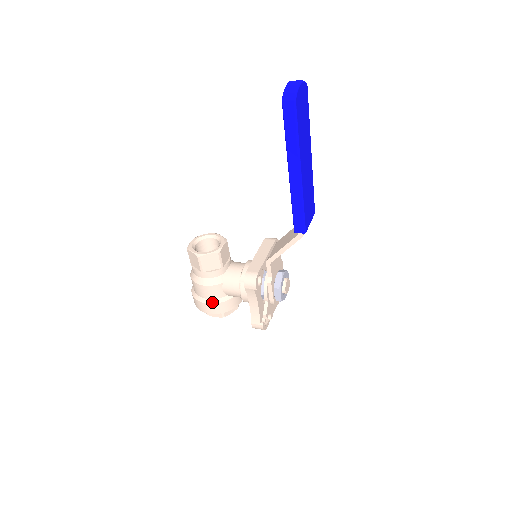
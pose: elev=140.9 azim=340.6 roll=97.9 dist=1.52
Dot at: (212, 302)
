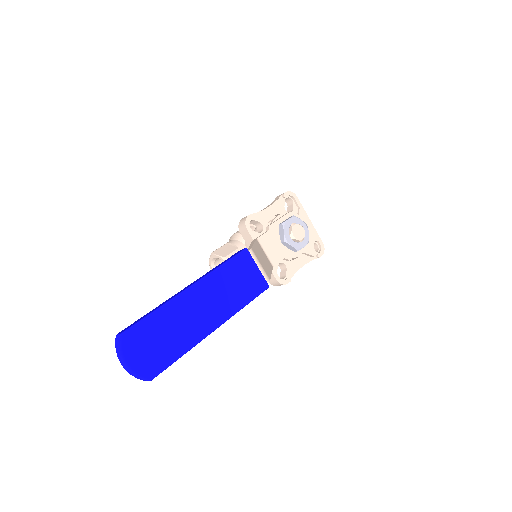
Dot at: occluded
